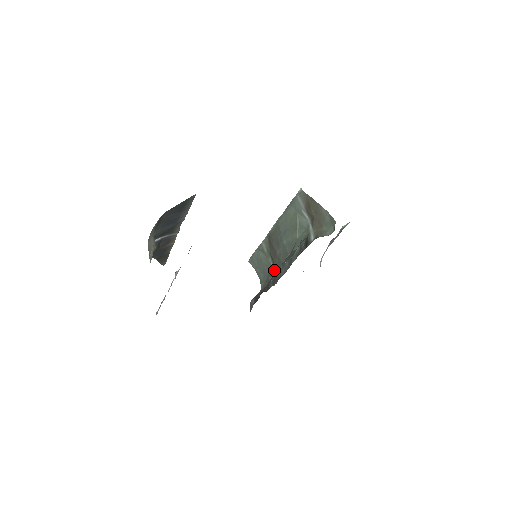
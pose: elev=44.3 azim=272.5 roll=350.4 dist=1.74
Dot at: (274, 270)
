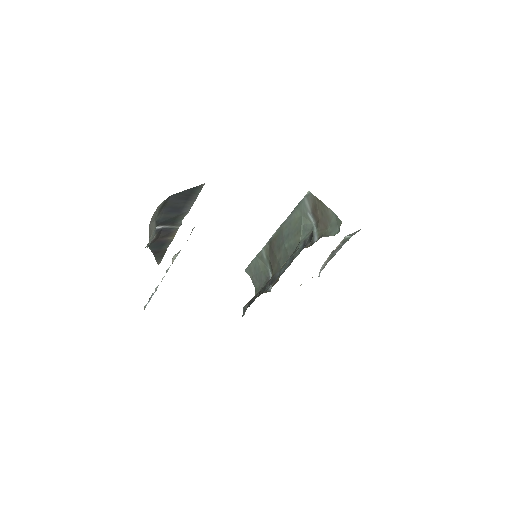
Dot at: occluded
